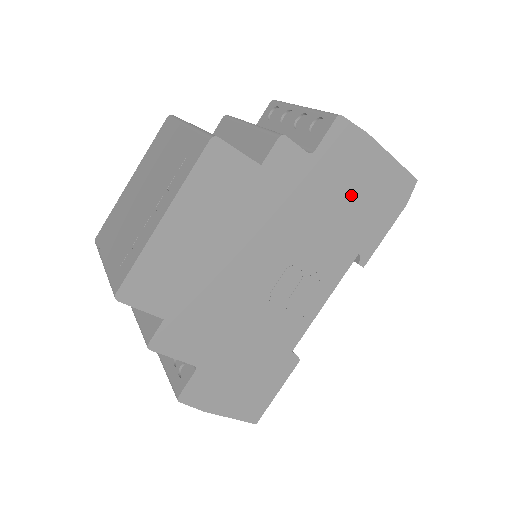
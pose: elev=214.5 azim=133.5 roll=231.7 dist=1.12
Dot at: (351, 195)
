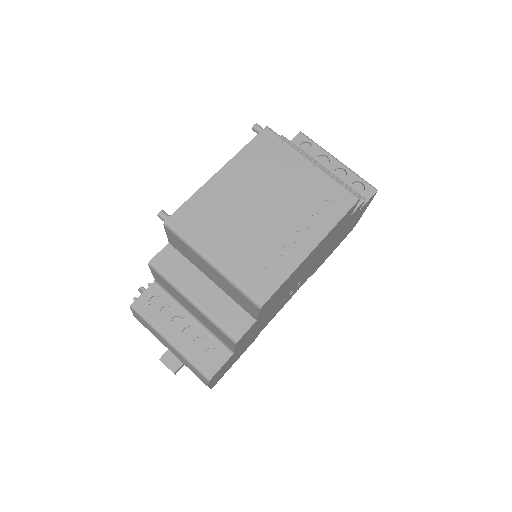
Dot at: occluded
